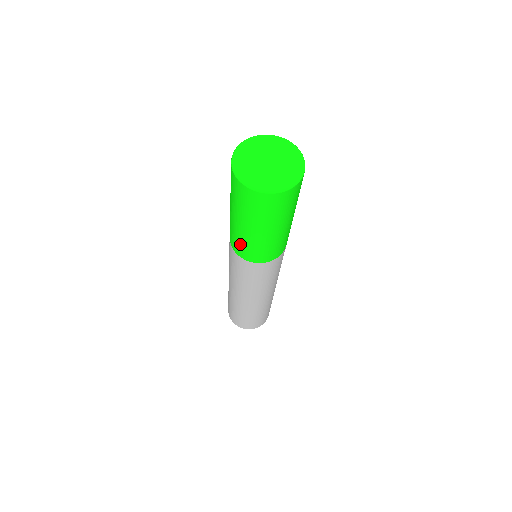
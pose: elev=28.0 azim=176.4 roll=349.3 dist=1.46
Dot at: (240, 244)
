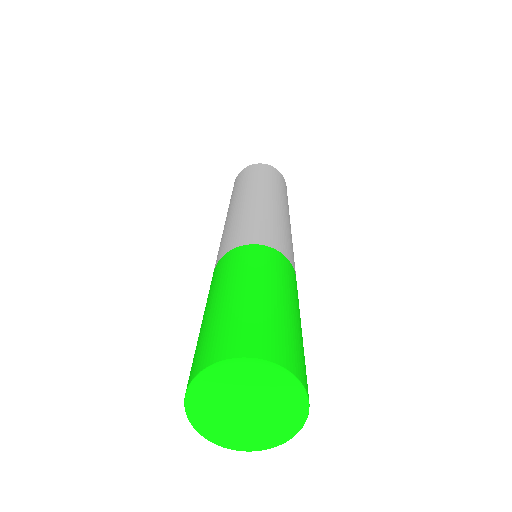
Dot at: occluded
